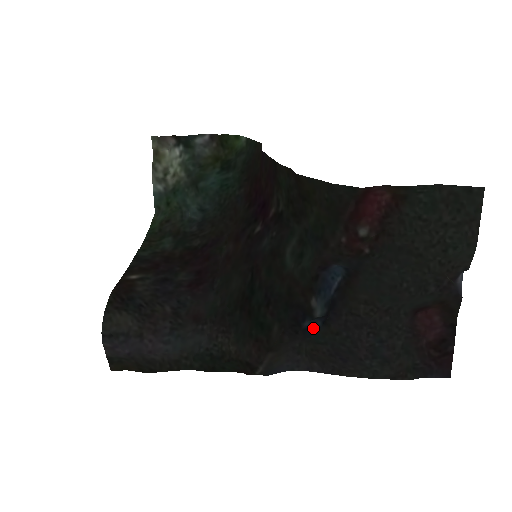
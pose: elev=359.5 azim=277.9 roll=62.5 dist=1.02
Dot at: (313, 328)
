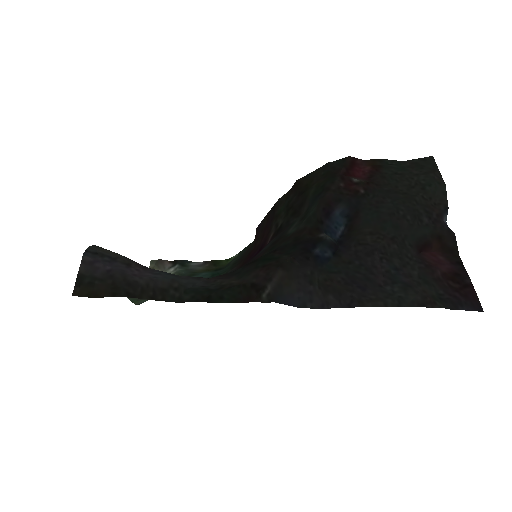
Dot at: (324, 257)
